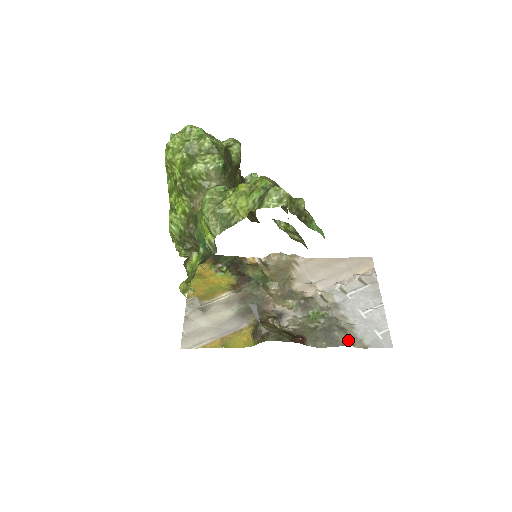
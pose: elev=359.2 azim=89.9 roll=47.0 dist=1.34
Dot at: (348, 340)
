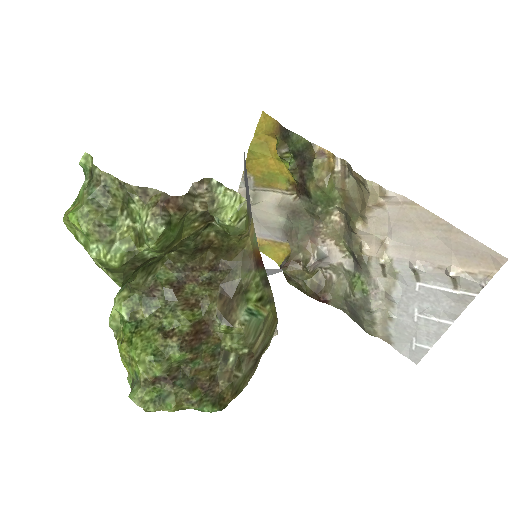
Dot at: (372, 329)
